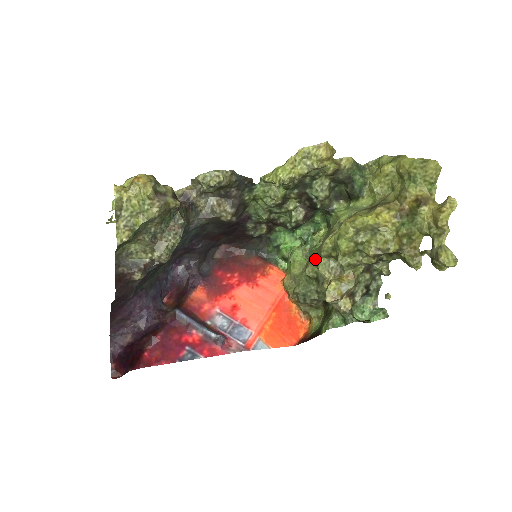
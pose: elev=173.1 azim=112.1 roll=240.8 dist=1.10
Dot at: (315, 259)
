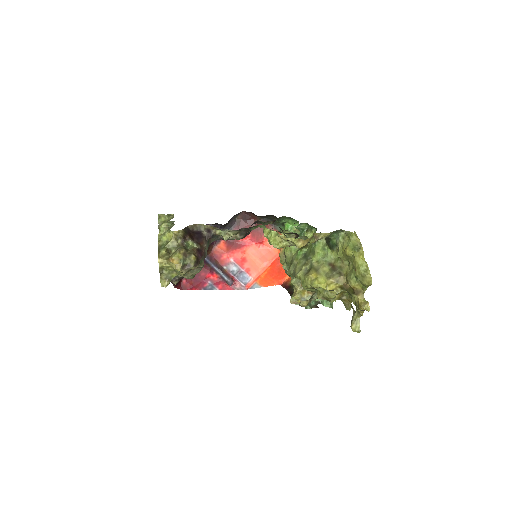
Dot at: (293, 271)
